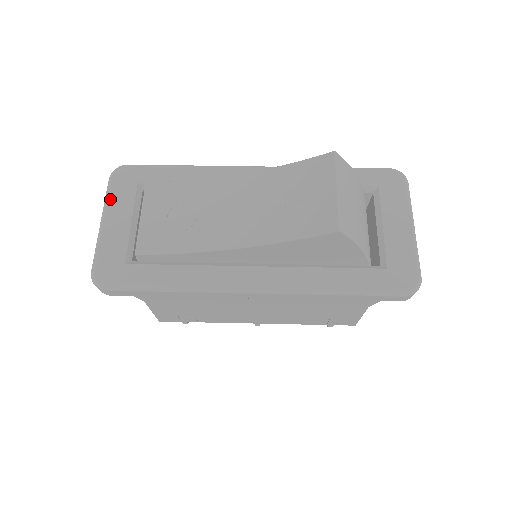
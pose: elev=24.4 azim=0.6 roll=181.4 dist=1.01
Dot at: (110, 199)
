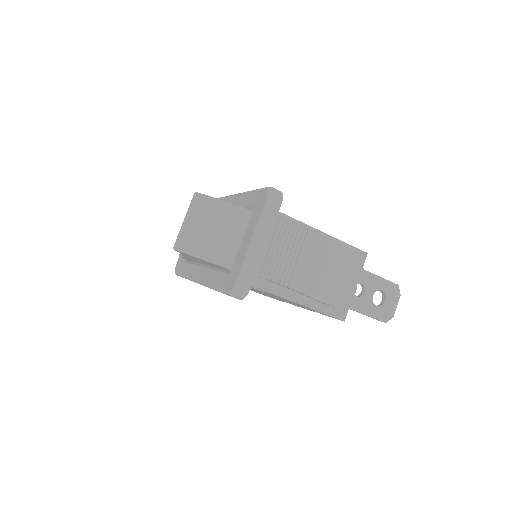
Dot at: occluded
